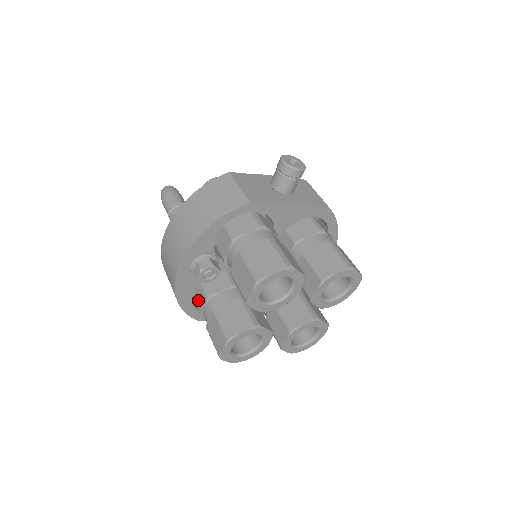
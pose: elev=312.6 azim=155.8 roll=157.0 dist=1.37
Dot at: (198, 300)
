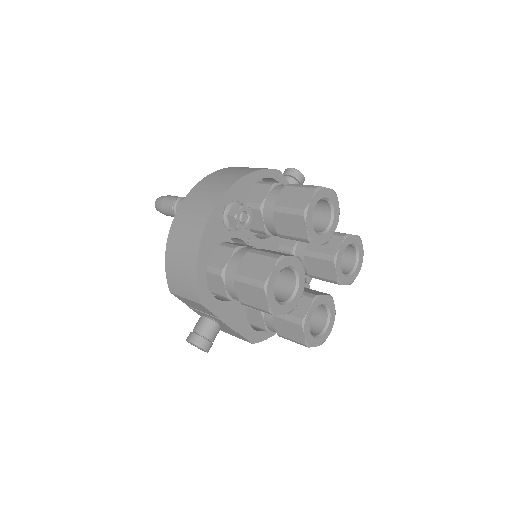
Dot at: (217, 260)
